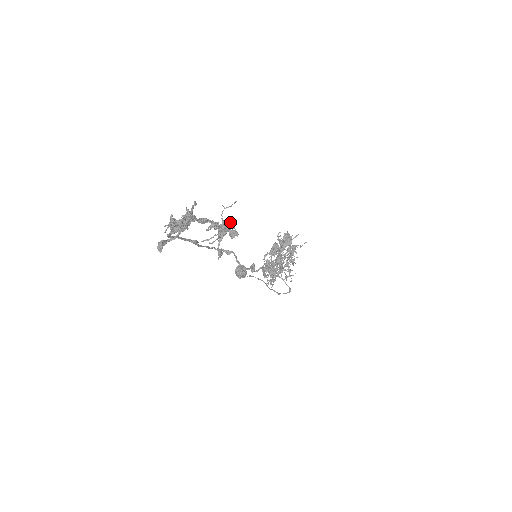
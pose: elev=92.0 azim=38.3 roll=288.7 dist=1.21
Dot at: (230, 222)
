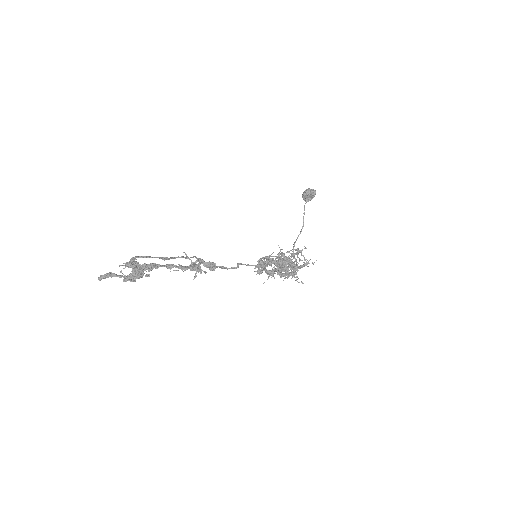
Dot at: (194, 276)
